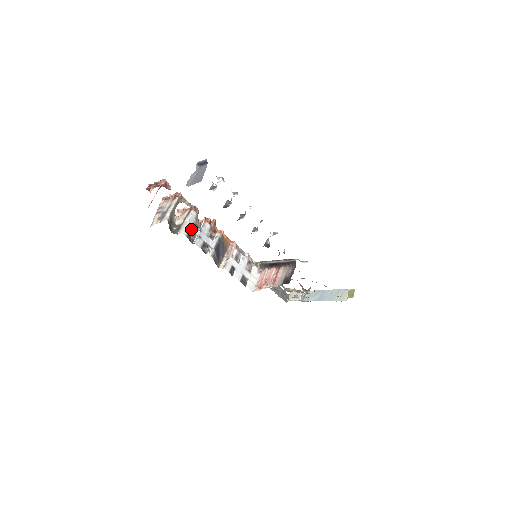
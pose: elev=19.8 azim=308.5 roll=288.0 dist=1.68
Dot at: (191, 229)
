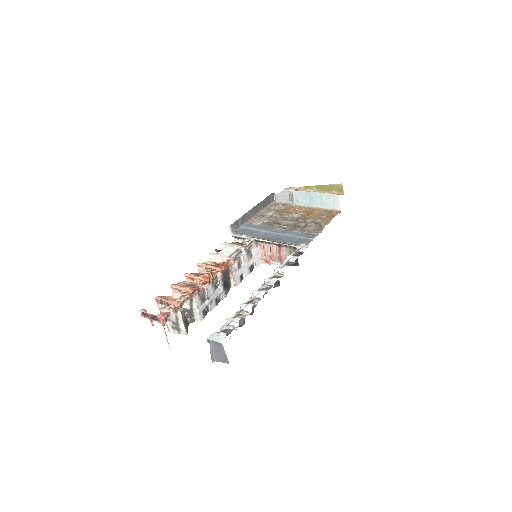
Dot at: (203, 309)
